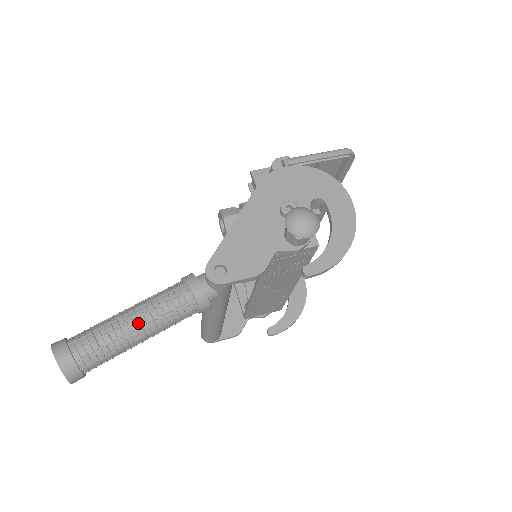
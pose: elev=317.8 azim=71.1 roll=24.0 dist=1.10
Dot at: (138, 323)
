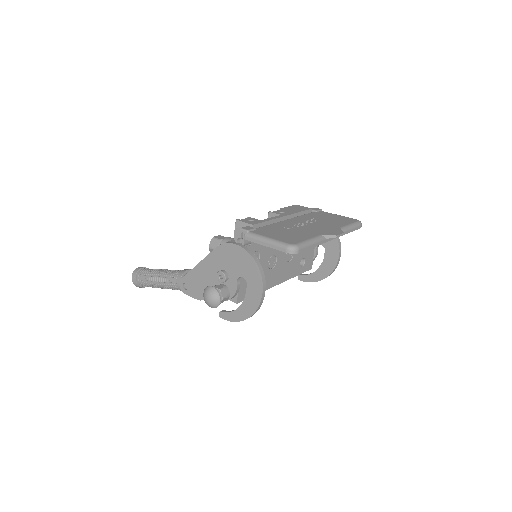
Dot at: (158, 284)
